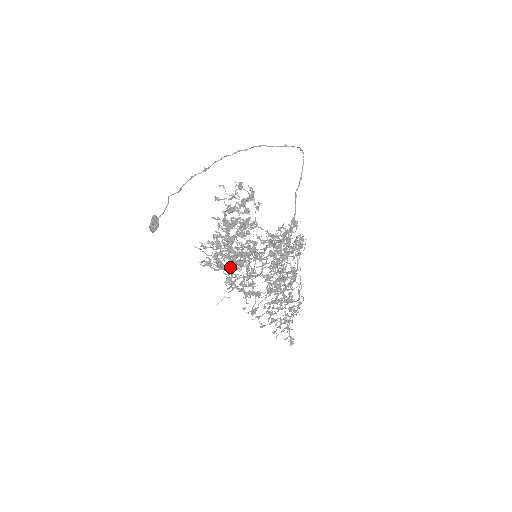
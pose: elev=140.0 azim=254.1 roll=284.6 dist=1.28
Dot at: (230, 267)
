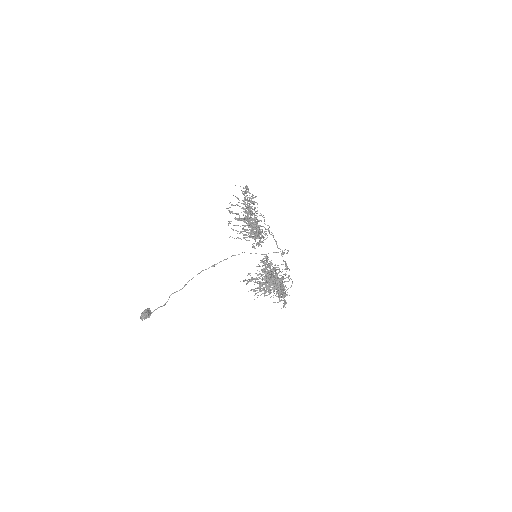
Dot at: occluded
